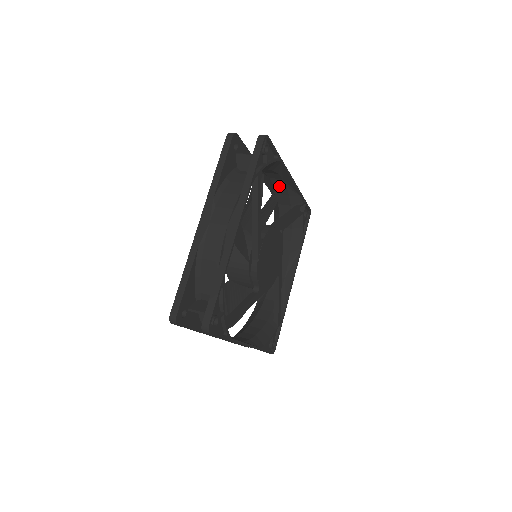
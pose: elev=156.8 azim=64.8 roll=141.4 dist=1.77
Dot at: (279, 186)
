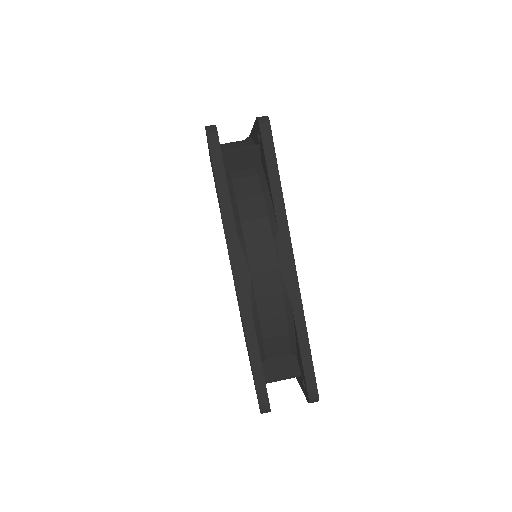
Dot at: occluded
